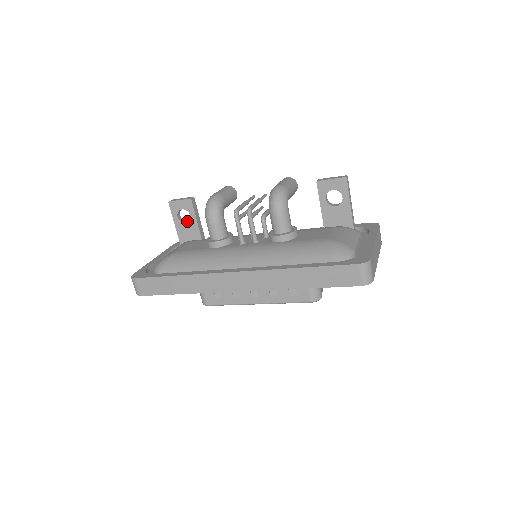
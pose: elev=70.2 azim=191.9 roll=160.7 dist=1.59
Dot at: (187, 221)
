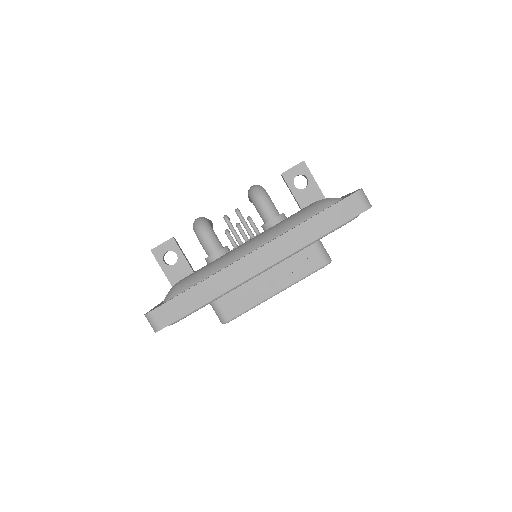
Dot at: occluded
